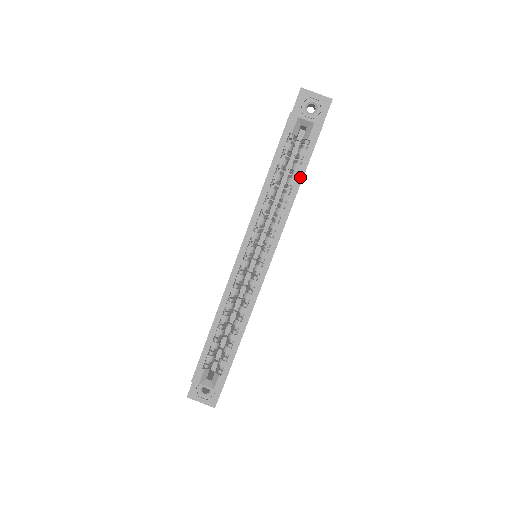
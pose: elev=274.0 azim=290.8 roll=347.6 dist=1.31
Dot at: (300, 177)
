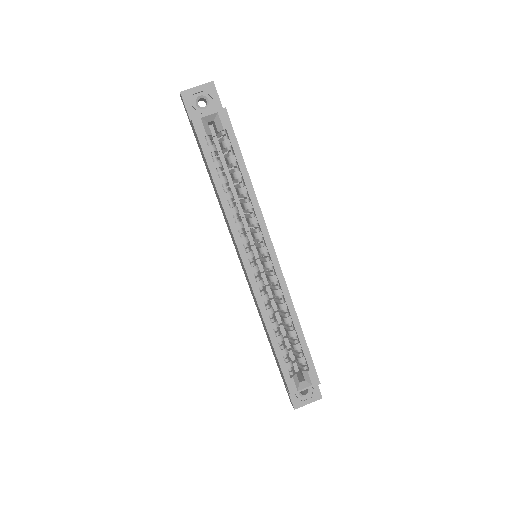
Dot at: (242, 165)
